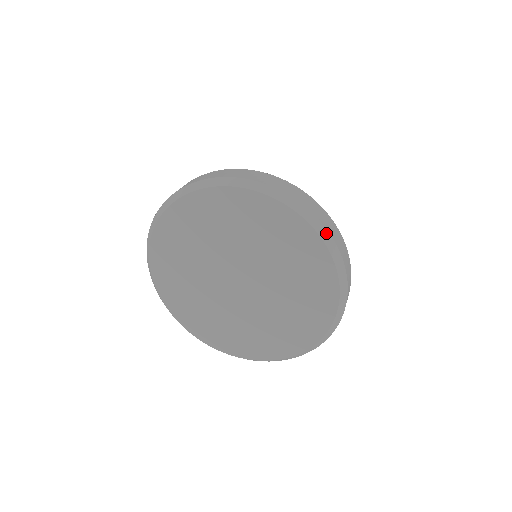
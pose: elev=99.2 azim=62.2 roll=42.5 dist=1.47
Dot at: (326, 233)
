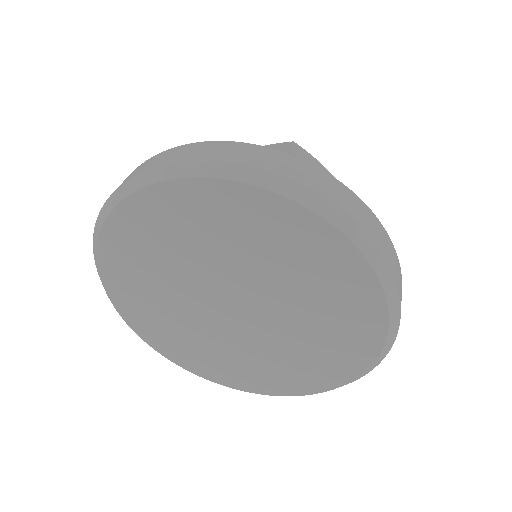
Dot at: (395, 294)
